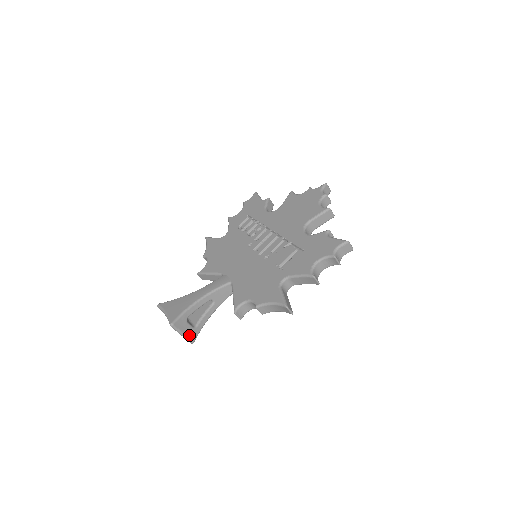
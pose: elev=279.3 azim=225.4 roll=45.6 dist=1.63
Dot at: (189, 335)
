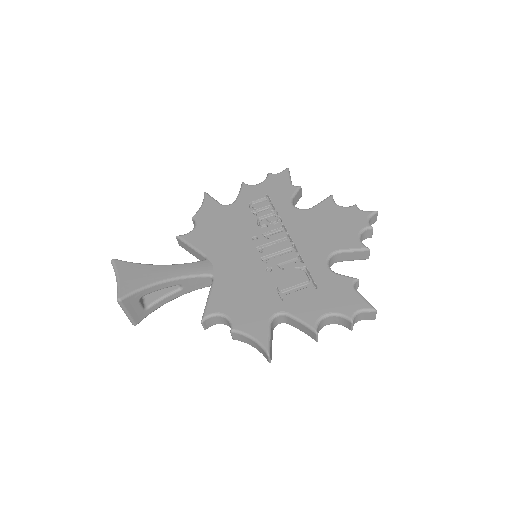
Dot at: (135, 316)
